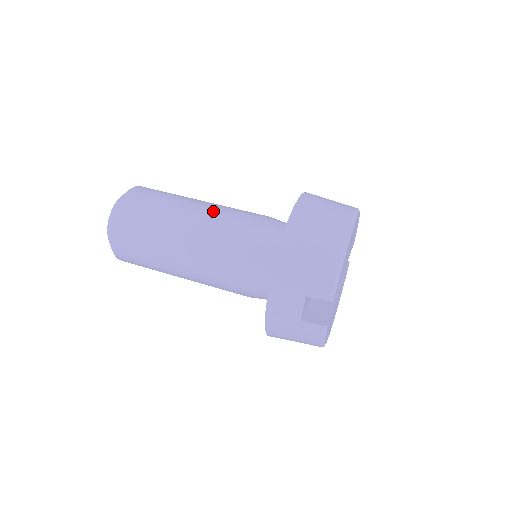
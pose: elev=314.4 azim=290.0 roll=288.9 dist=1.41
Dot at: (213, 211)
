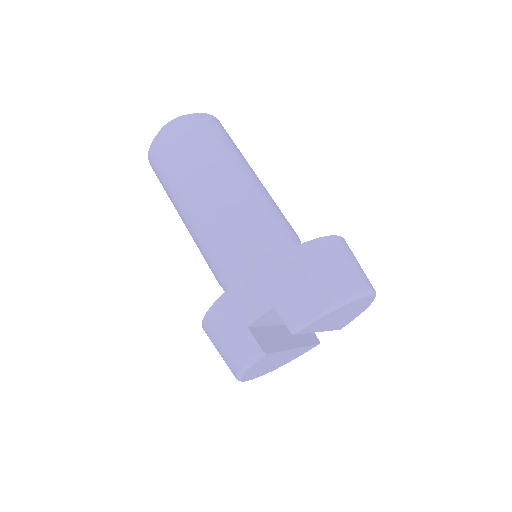
Dot at: (260, 187)
